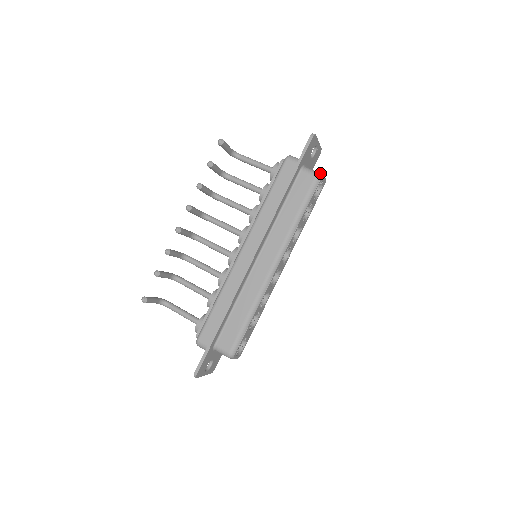
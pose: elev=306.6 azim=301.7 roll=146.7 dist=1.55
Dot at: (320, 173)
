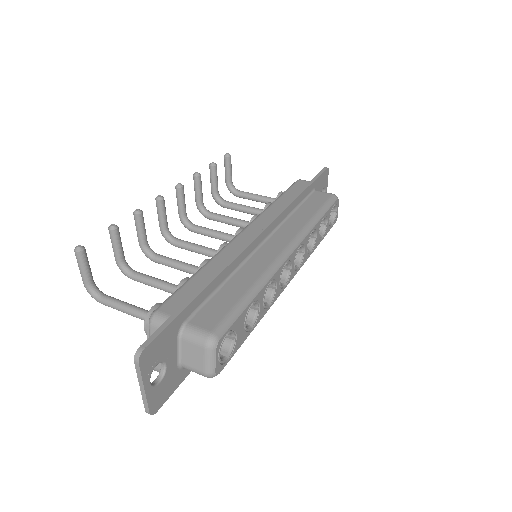
Dot at: occluded
